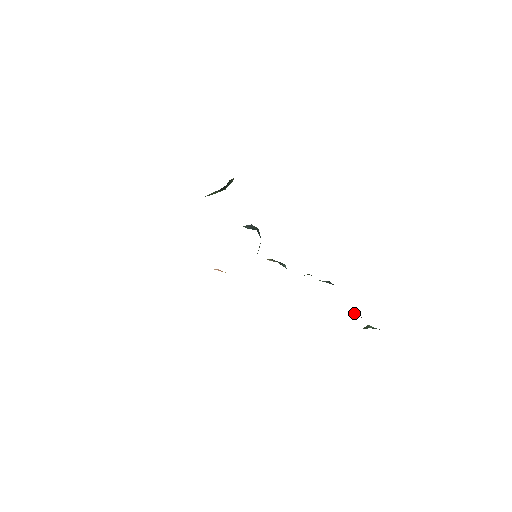
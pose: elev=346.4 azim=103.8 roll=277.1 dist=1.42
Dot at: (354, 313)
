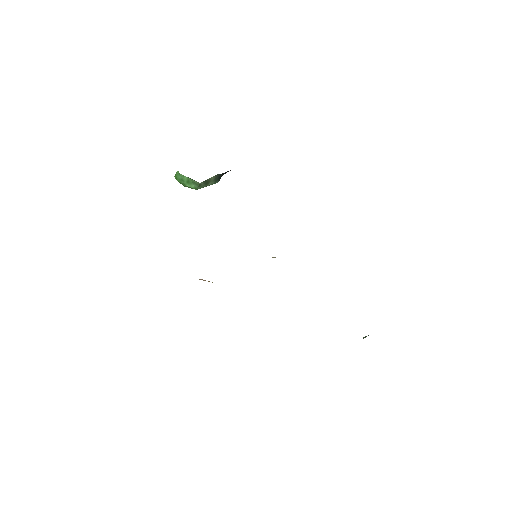
Dot at: occluded
